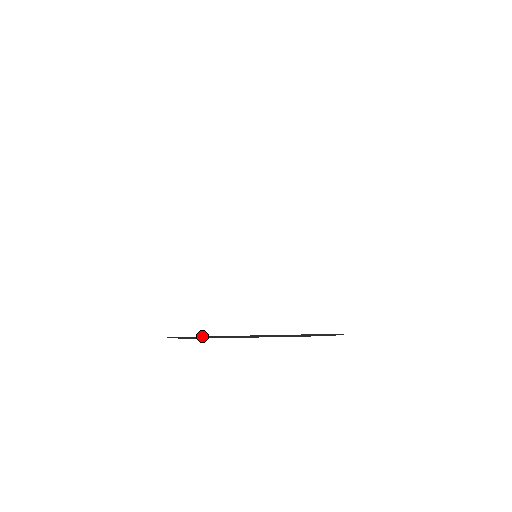
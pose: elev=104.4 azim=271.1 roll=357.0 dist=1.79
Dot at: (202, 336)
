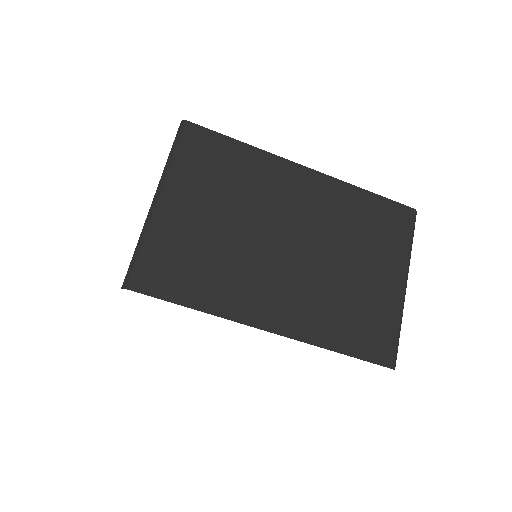
Dot at: occluded
